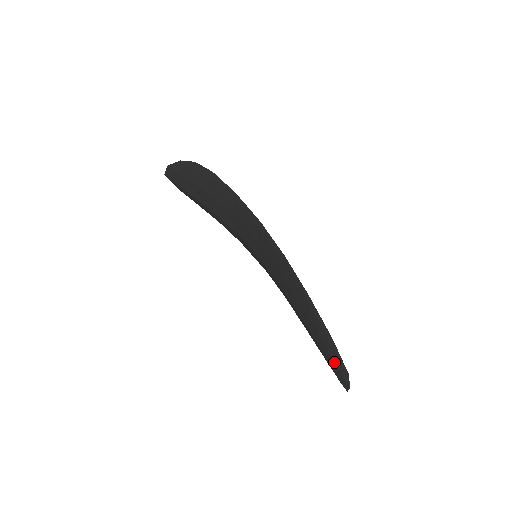
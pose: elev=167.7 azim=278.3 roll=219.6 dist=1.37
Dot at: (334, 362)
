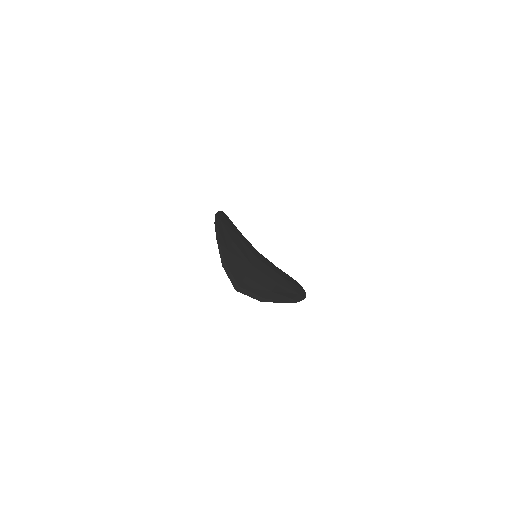
Dot at: occluded
